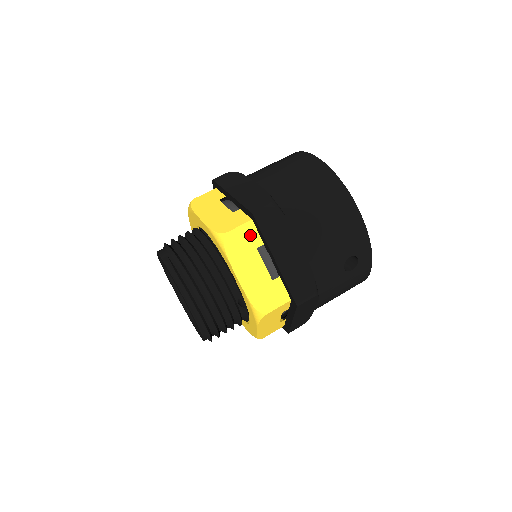
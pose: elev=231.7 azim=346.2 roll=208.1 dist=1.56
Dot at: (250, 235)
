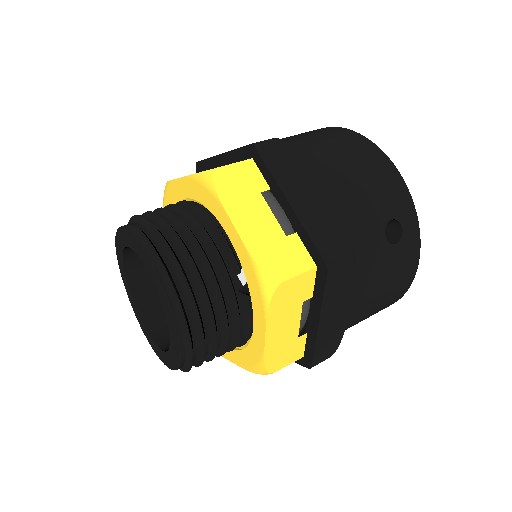
Dot at: (250, 175)
